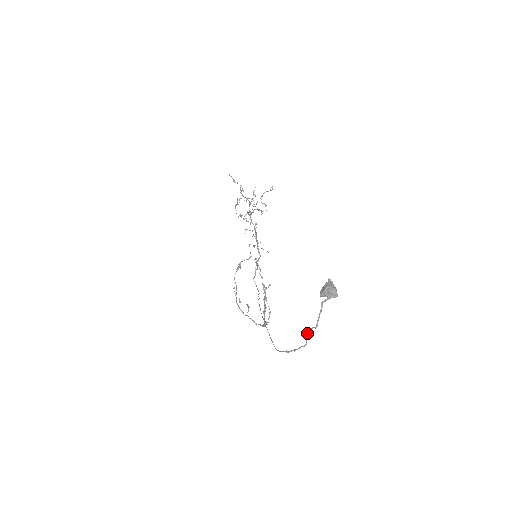
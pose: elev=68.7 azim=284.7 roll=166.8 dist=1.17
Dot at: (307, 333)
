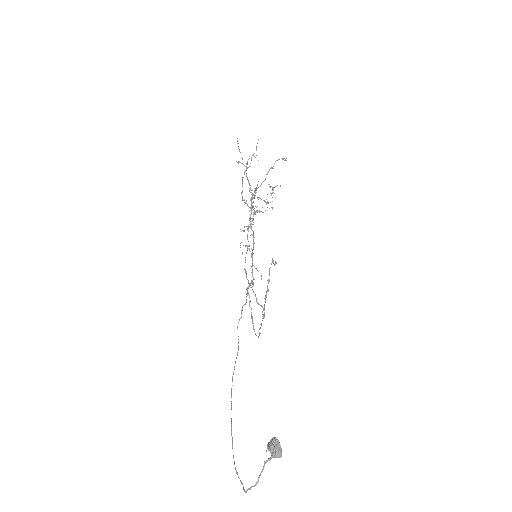
Dot at: (246, 490)
